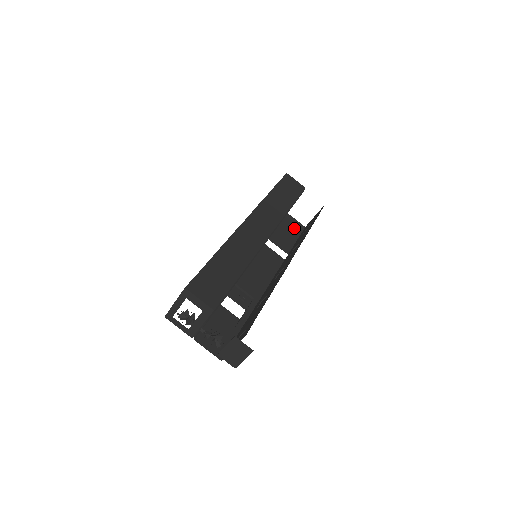
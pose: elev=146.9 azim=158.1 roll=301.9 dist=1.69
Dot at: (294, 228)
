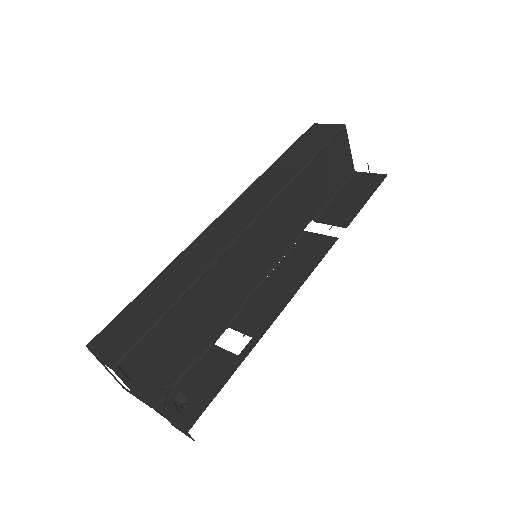
Dot at: (365, 186)
